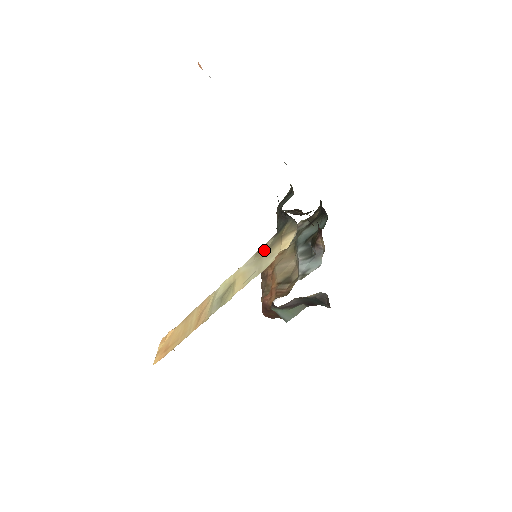
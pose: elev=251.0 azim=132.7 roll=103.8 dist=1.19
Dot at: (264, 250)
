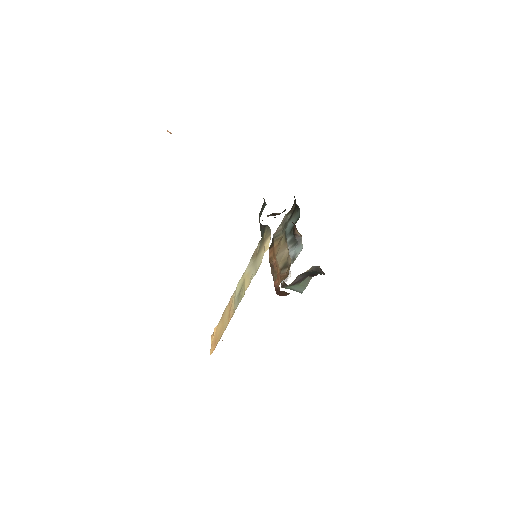
Dot at: (256, 253)
